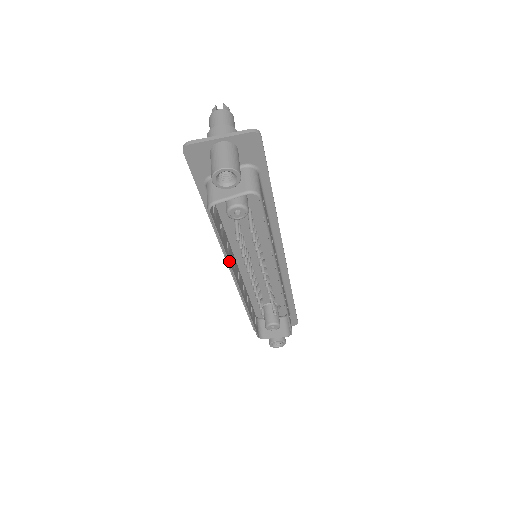
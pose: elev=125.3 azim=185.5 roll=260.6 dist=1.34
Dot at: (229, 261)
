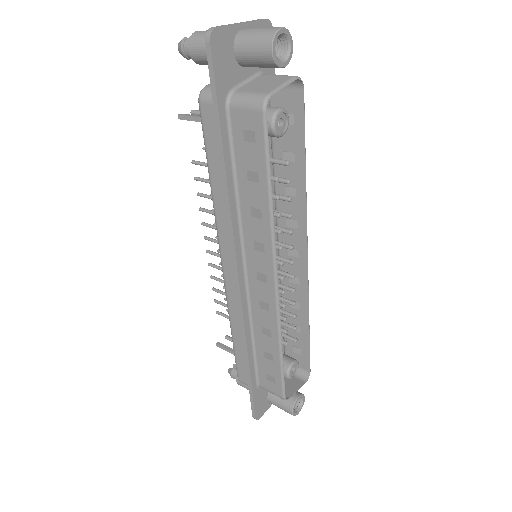
Dot at: (273, 221)
